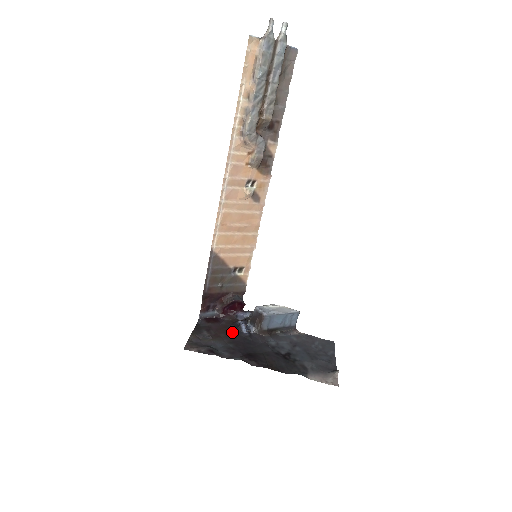
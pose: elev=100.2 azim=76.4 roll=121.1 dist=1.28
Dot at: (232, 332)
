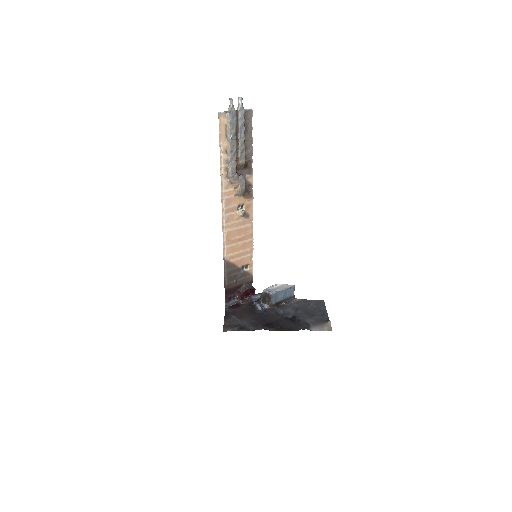
Dot at: (251, 311)
